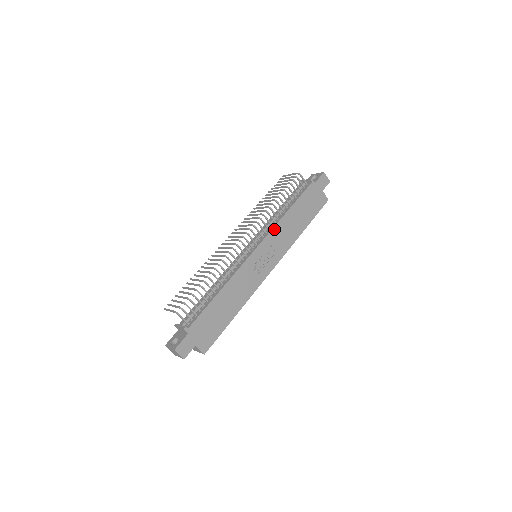
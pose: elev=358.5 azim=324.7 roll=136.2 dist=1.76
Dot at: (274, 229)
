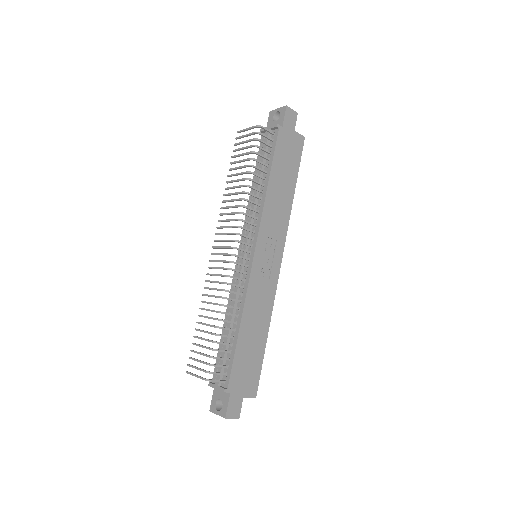
Dot at: (263, 216)
